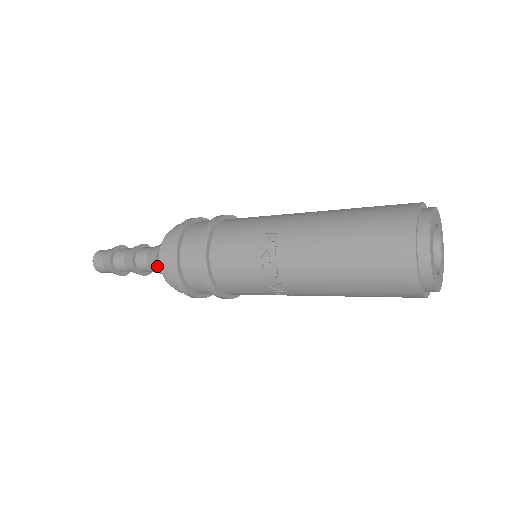
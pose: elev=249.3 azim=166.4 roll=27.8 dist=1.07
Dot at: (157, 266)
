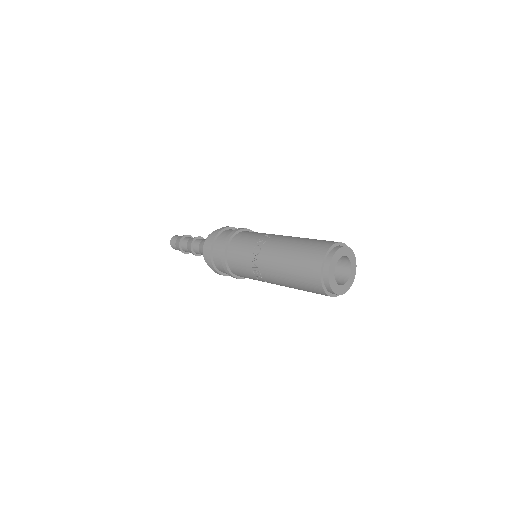
Dot at: occluded
